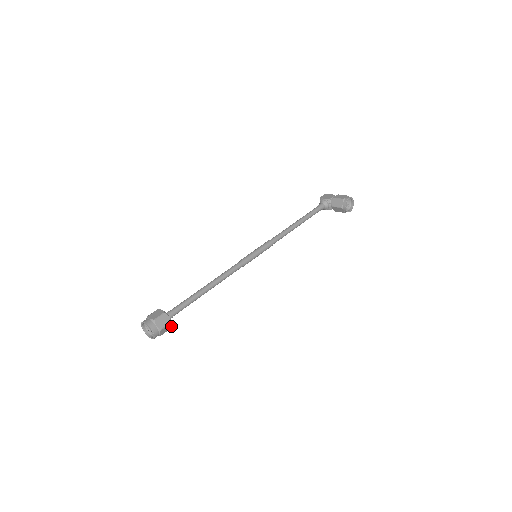
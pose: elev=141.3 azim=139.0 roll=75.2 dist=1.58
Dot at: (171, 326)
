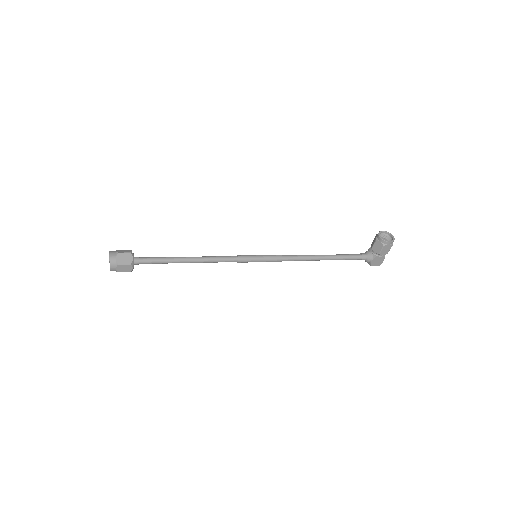
Dot at: (132, 260)
